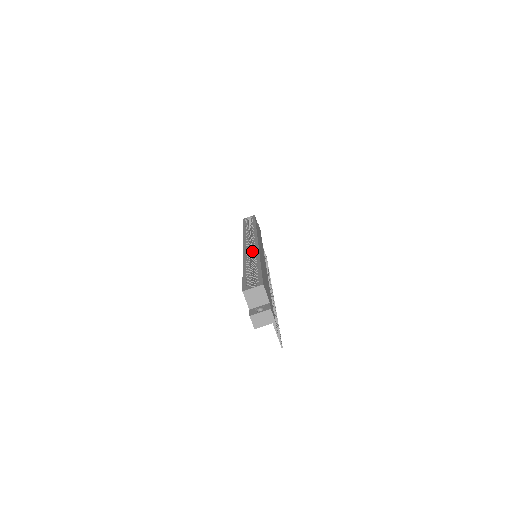
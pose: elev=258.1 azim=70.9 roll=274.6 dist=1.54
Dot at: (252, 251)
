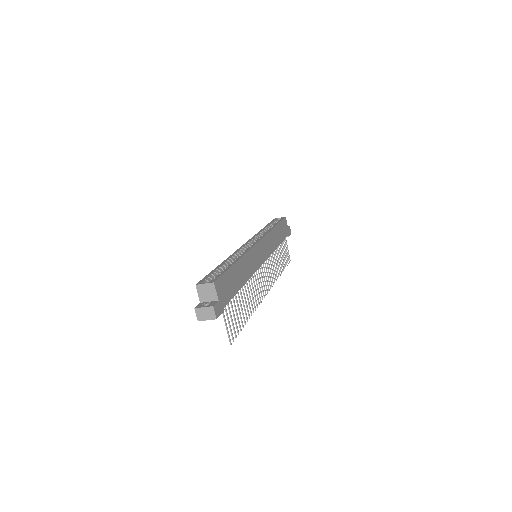
Dot at: occluded
